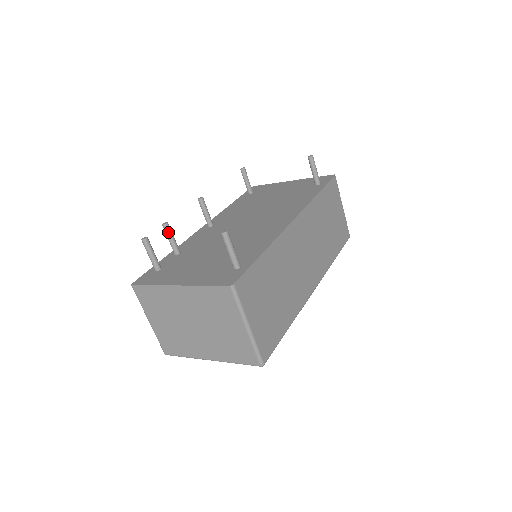
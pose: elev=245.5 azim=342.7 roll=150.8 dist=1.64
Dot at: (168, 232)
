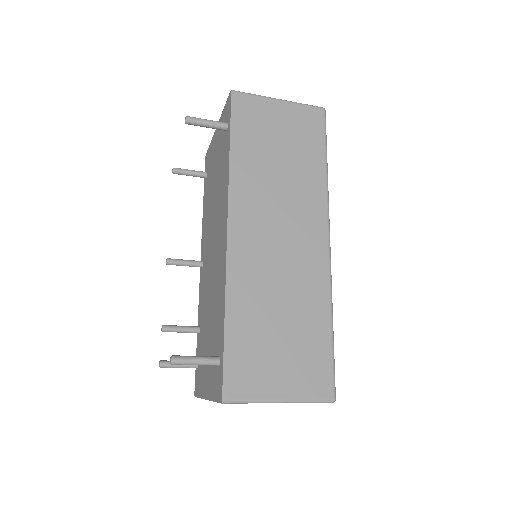
Dot at: (171, 331)
